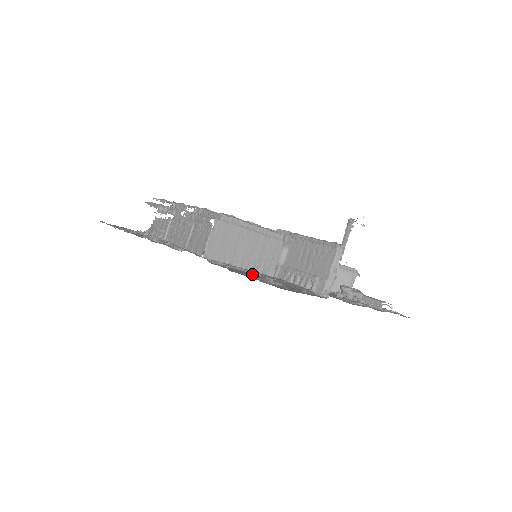
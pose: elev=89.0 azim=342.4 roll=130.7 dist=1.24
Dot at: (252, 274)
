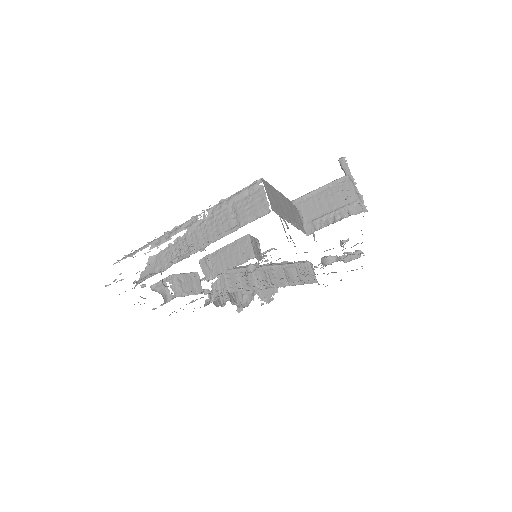
Dot at: occluded
